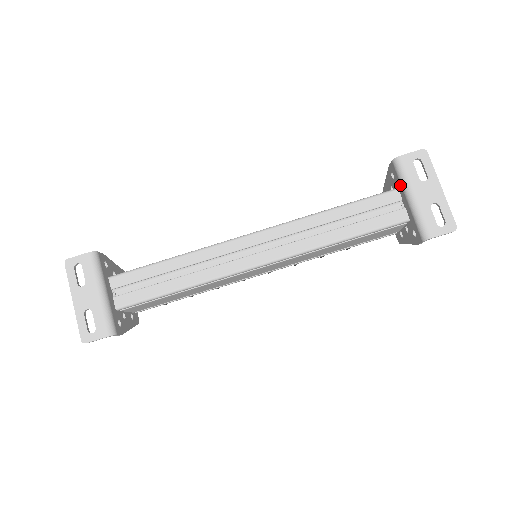
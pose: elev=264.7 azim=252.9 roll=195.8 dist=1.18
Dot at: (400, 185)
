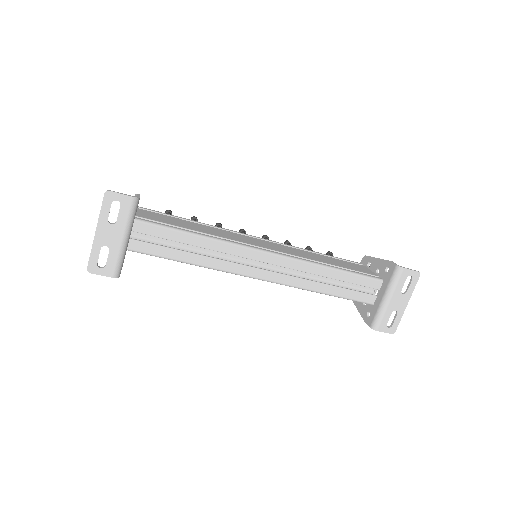
Dot at: (387, 283)
